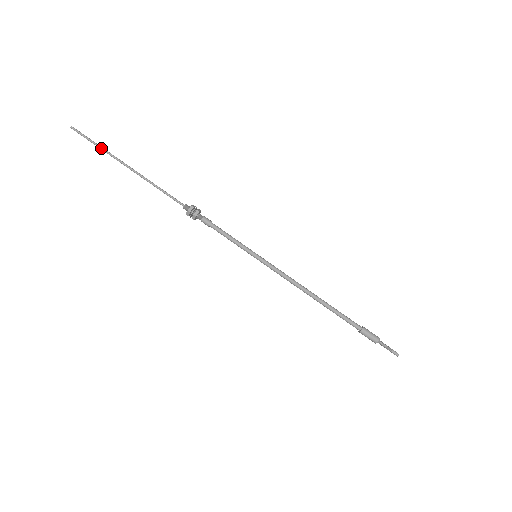
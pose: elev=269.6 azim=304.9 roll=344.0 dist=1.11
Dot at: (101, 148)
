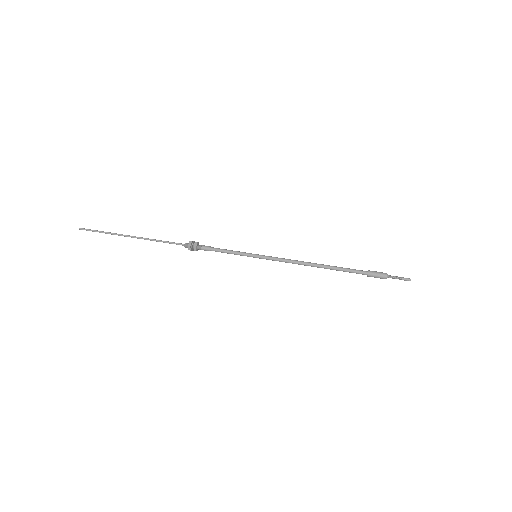
Dot at: (107, 232)
